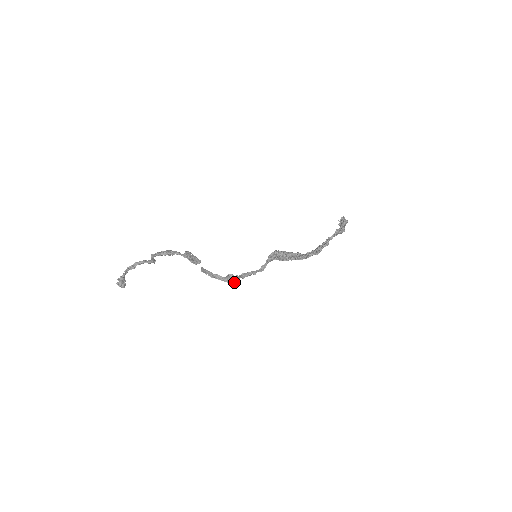
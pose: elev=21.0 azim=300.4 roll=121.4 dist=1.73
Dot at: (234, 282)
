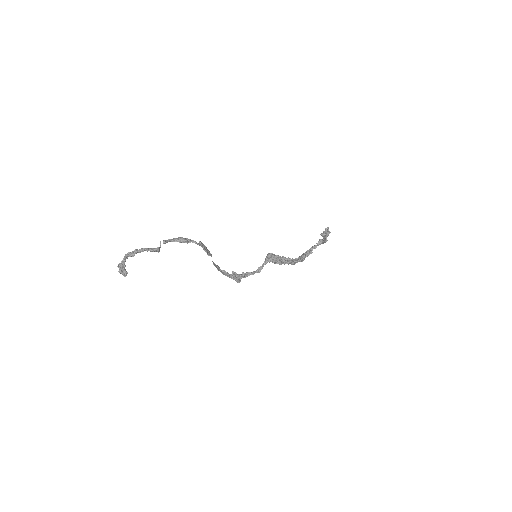
Dot at: (239, 280)
